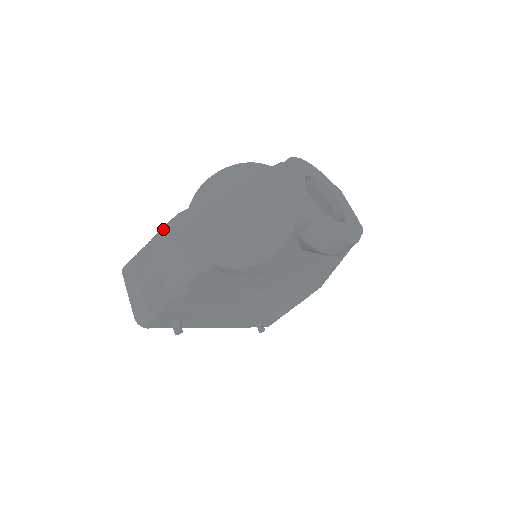
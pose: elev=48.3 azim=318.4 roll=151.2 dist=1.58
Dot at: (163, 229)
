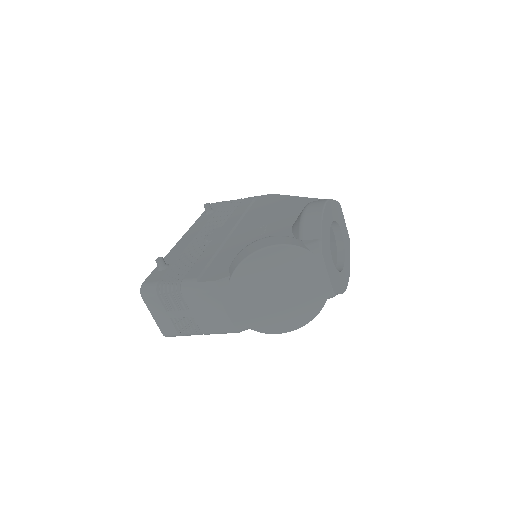
Dot at: (199, 290)
